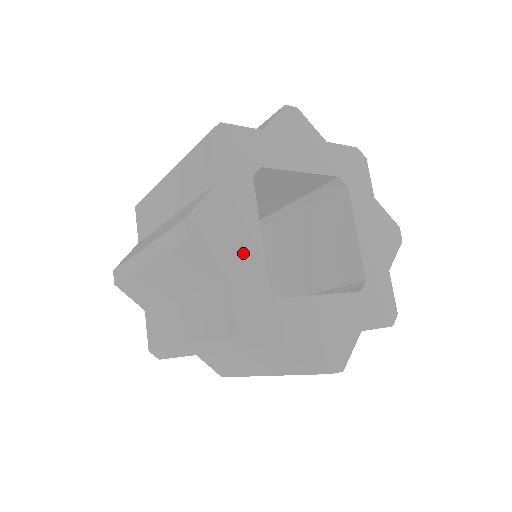
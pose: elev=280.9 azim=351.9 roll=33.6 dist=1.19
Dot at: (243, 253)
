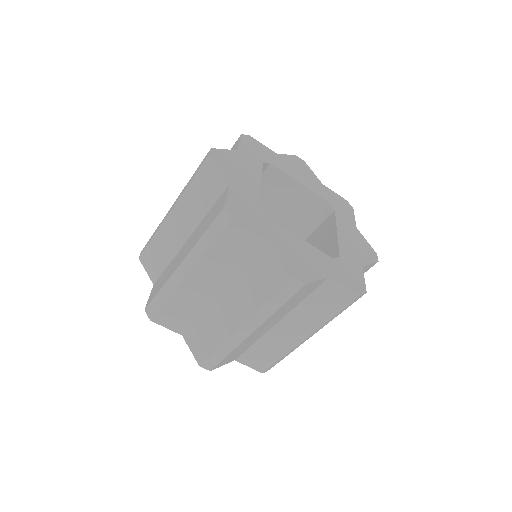
Dot at: (244, 183)
